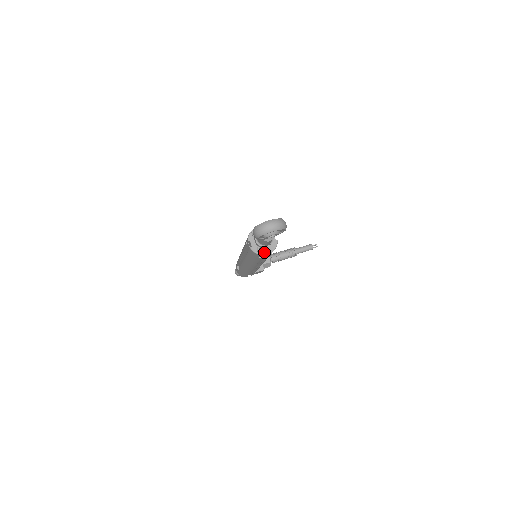
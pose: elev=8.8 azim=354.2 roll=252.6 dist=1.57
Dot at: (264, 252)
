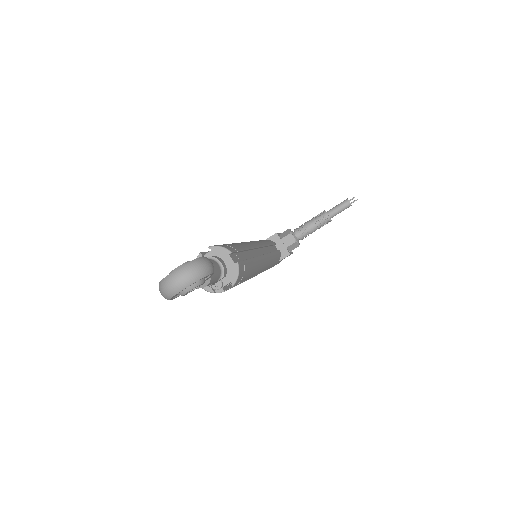
Dot at: (224, 286)
